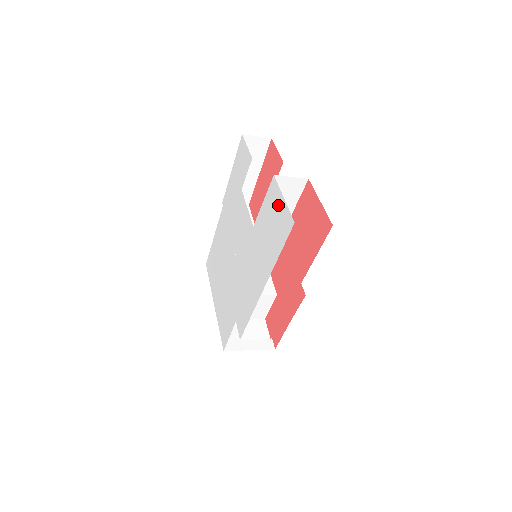
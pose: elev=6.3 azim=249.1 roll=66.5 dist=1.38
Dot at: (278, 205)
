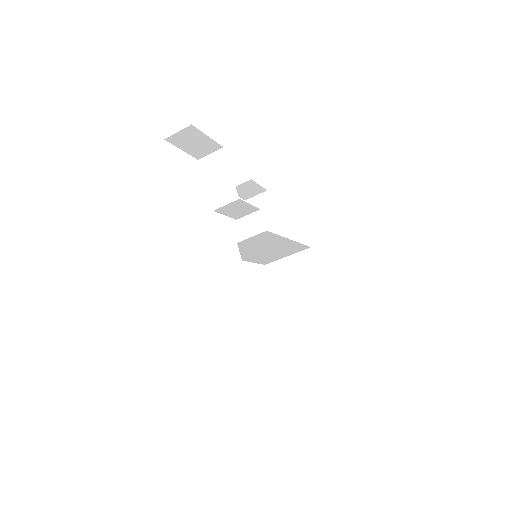
Dot at: occluded
